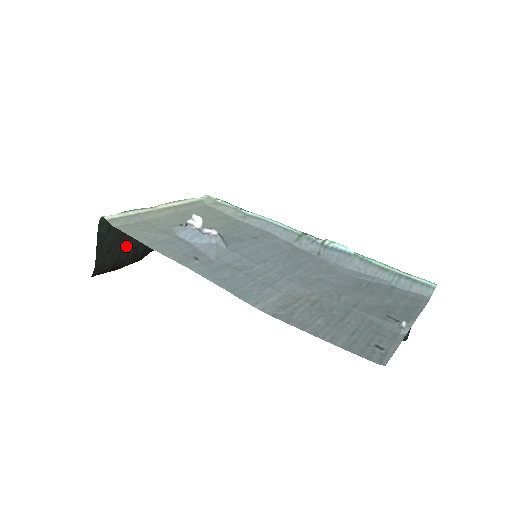
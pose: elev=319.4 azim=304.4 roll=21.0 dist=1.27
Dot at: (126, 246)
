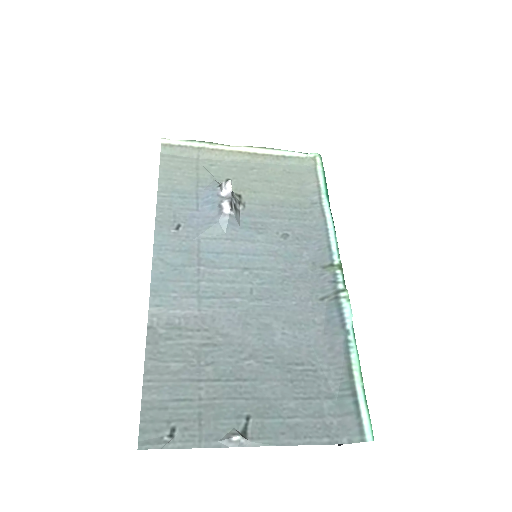
Dot at: occluded
